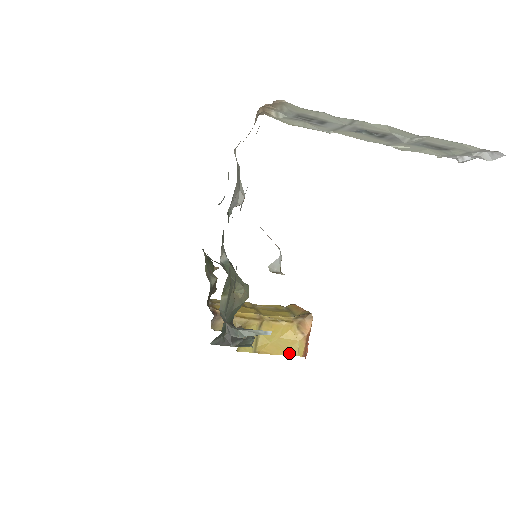
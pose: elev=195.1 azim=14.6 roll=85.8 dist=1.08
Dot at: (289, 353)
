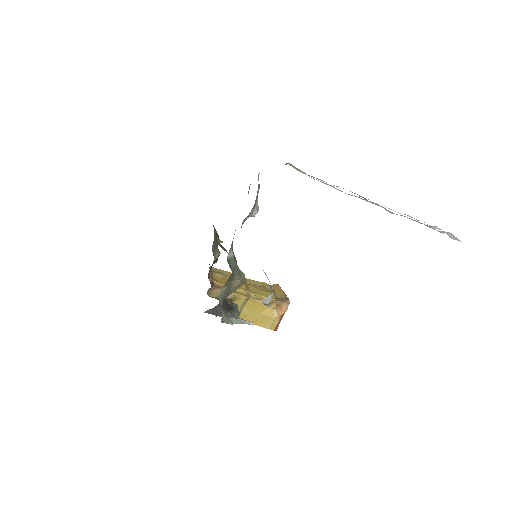
Dot at: (264, 326)
